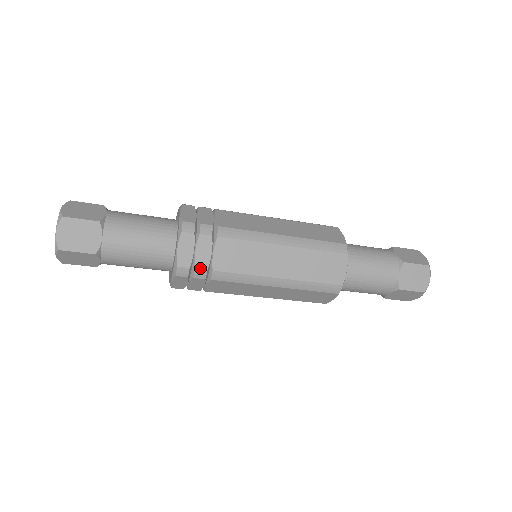
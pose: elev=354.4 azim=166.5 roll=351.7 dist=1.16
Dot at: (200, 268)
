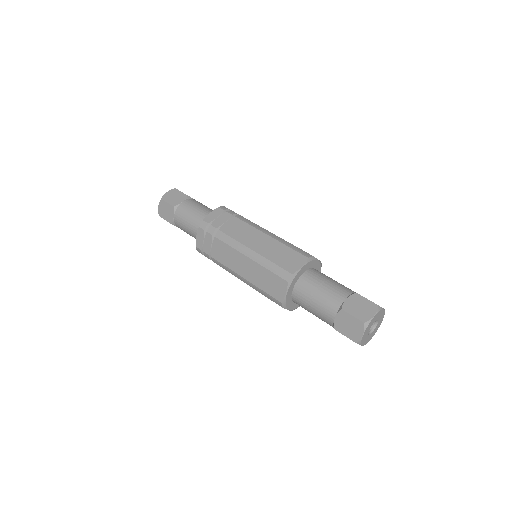
Dot at: (205, 252)
